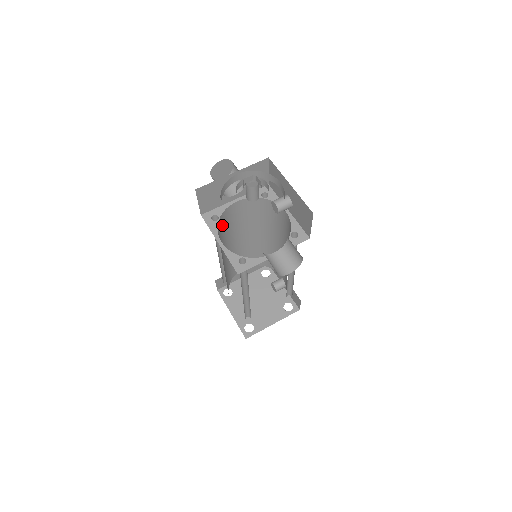
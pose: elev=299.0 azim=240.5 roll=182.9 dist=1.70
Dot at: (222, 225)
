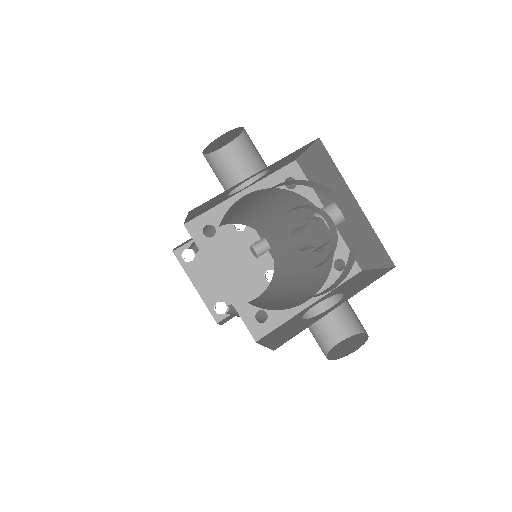
Dot at: occluded
